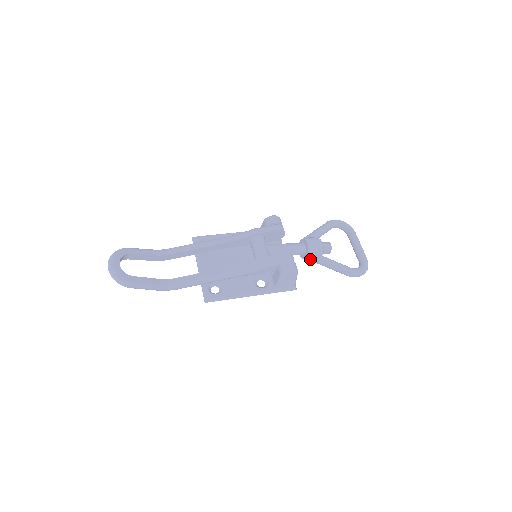
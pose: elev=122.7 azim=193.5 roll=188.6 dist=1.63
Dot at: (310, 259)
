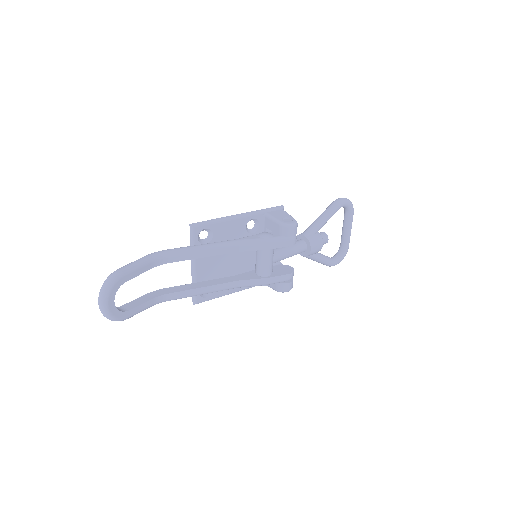
Dot at: occluded
